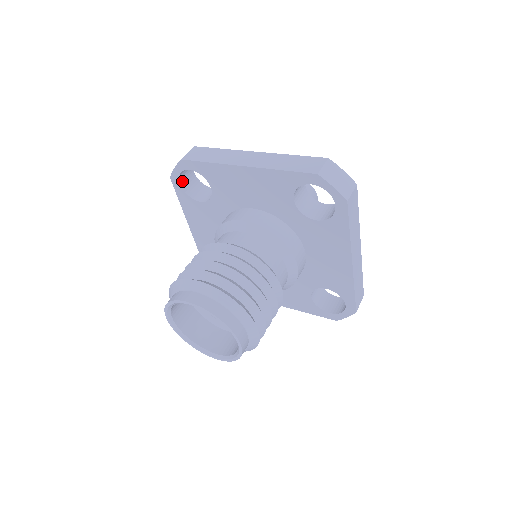
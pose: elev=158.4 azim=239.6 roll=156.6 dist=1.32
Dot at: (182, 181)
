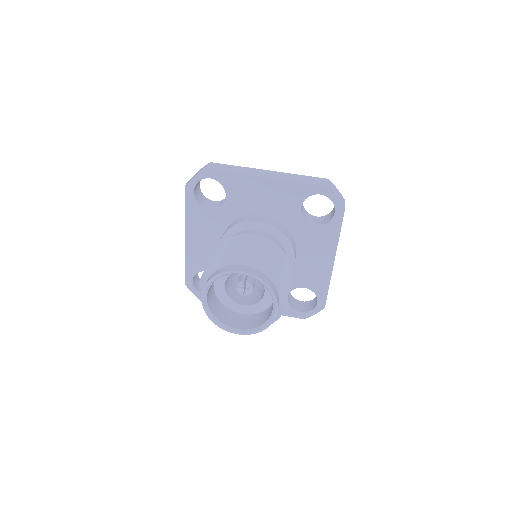
Dot at: (195, 189)
